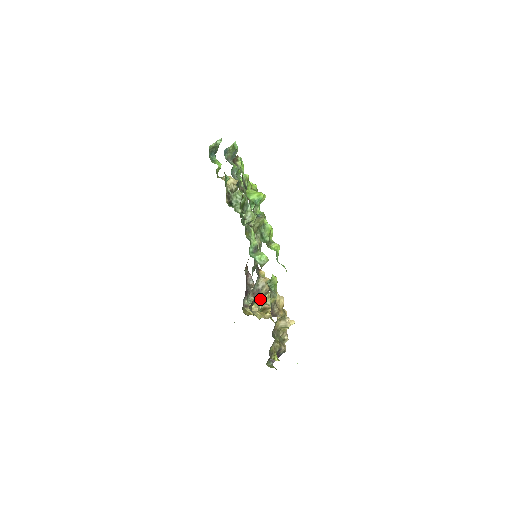
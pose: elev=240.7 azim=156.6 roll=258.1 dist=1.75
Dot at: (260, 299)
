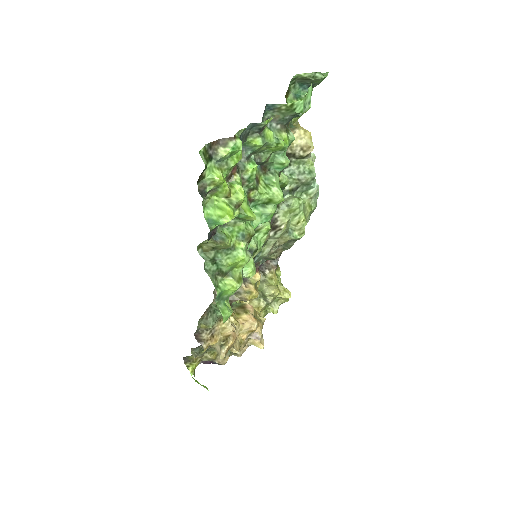
Dot at: occluded
